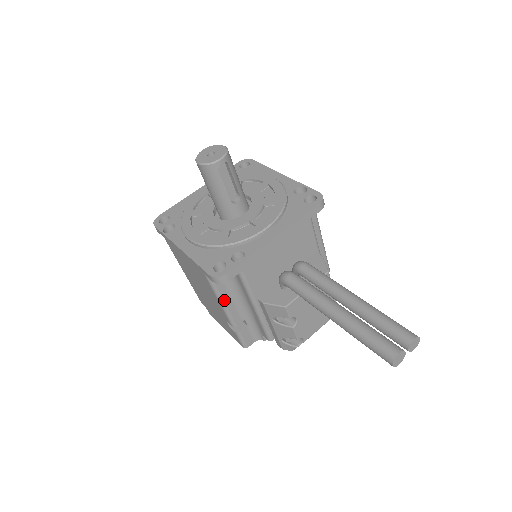
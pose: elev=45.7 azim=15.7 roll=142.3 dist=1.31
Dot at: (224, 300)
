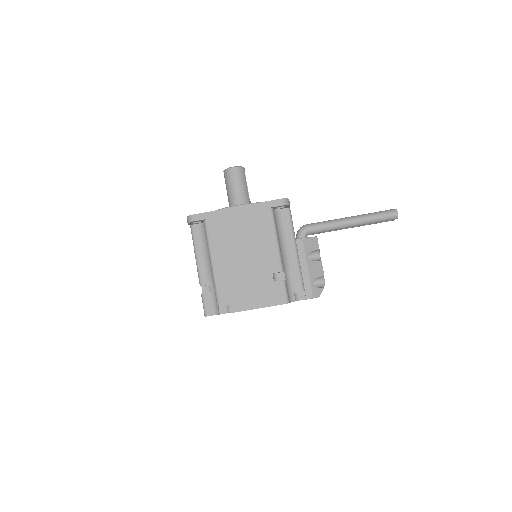
Dot at: occluded
